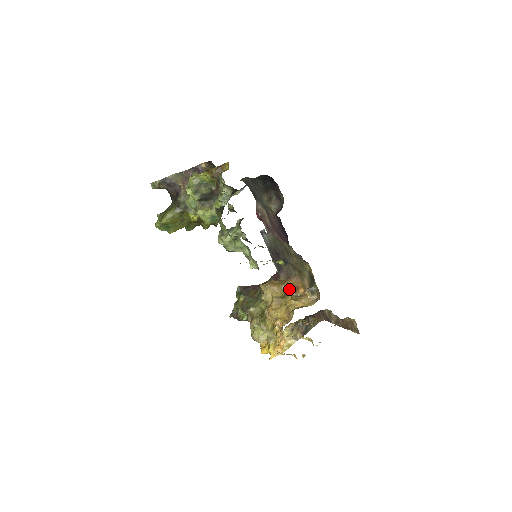
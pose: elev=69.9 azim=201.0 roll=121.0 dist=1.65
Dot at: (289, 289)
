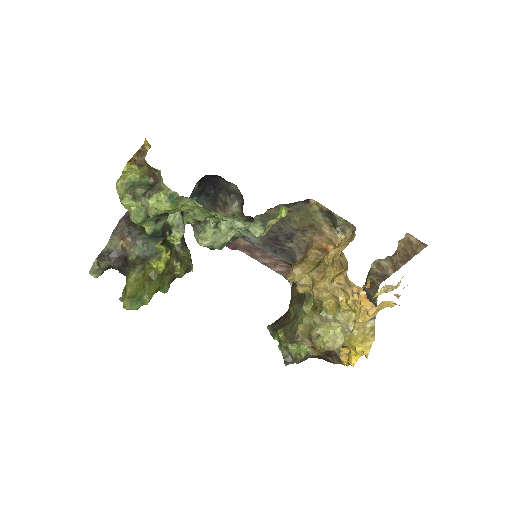
Dot at: (317, 255)
